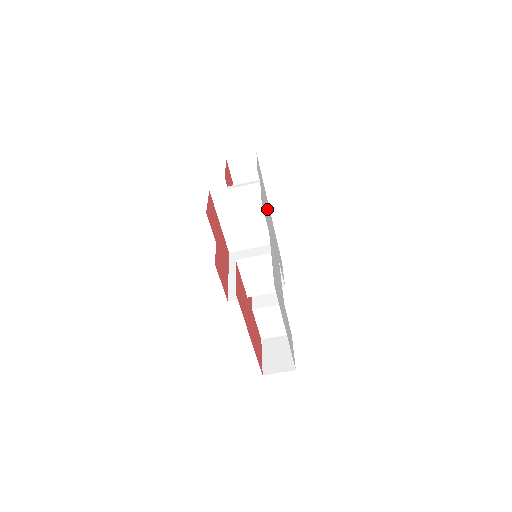
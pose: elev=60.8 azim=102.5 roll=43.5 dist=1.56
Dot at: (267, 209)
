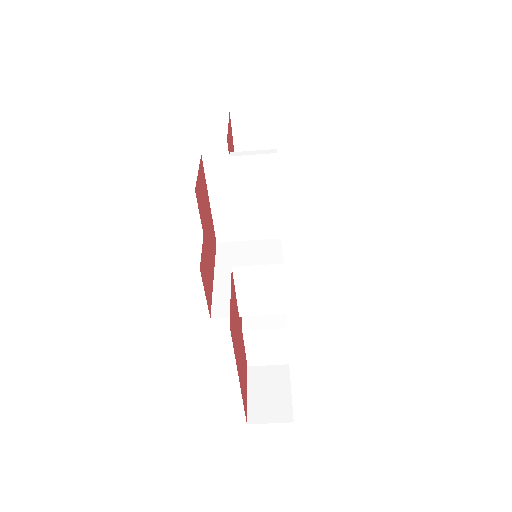
Dot at: occluded
